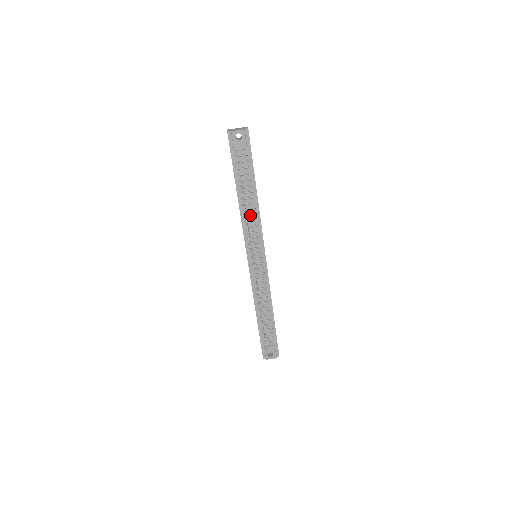
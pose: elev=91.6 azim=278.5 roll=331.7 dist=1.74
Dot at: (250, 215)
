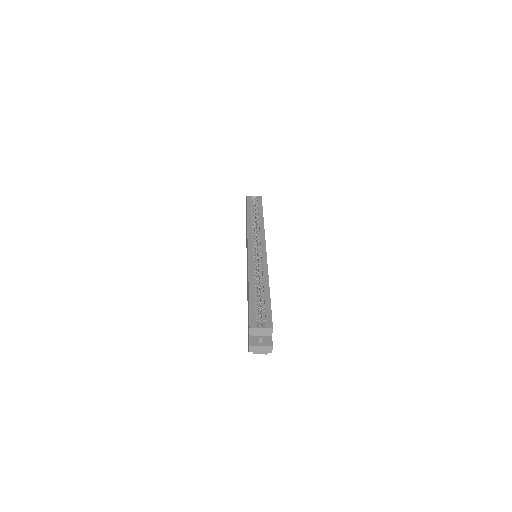
Dot at: occluded
